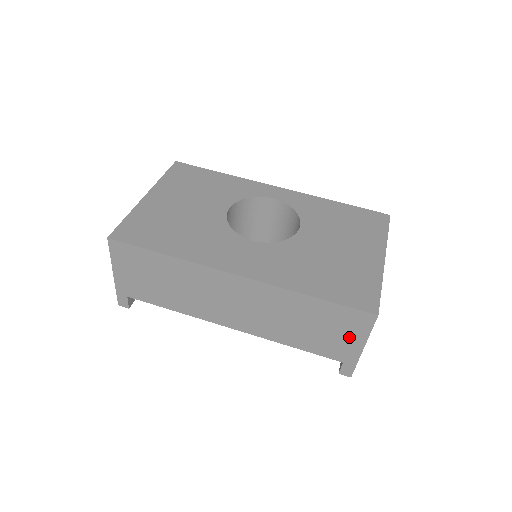
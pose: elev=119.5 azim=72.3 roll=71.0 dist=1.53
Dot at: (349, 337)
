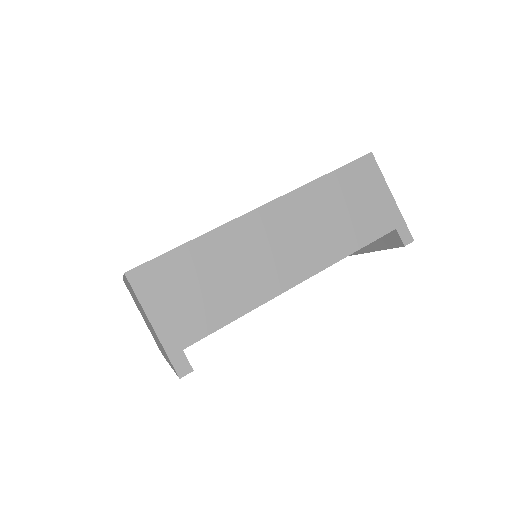
Dot at: (376, 194)
